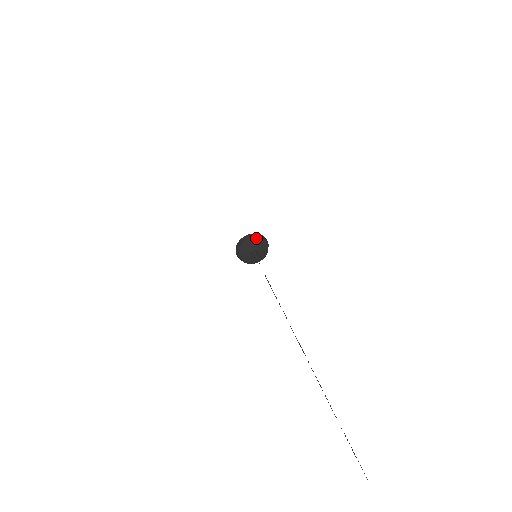
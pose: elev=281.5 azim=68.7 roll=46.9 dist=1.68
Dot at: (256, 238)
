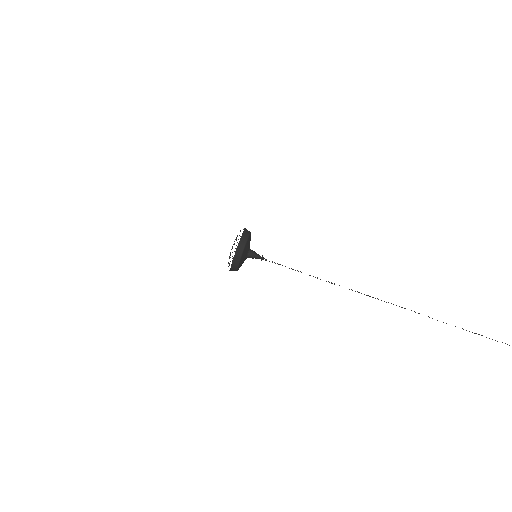
Dot at: (250, 234)
